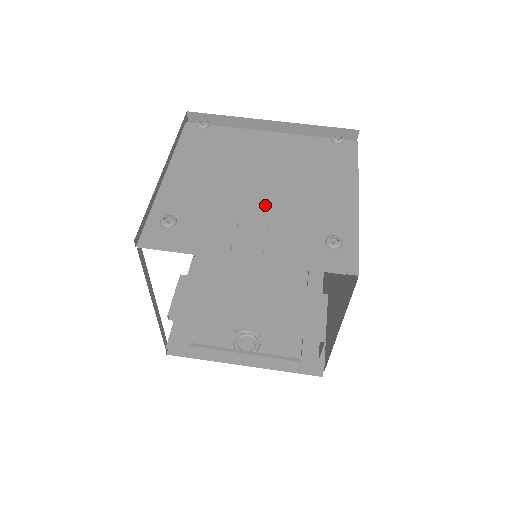
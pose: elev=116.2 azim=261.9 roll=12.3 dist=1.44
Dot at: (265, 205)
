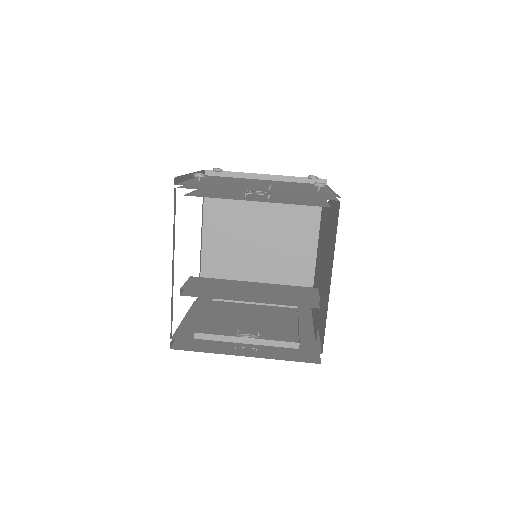
Dot at: (266, 186)
